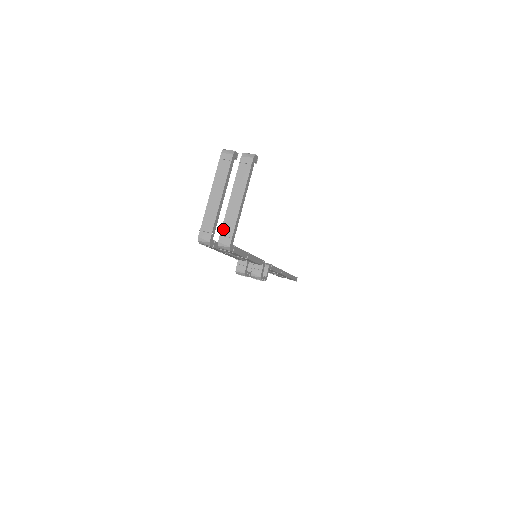
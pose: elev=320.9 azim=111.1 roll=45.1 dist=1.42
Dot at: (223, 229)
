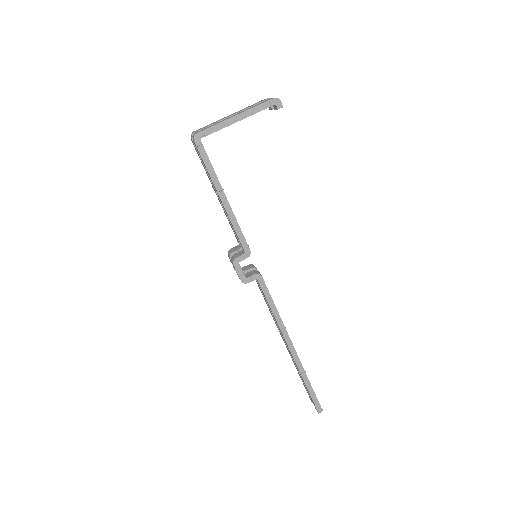
Dot at: (207, 127)
